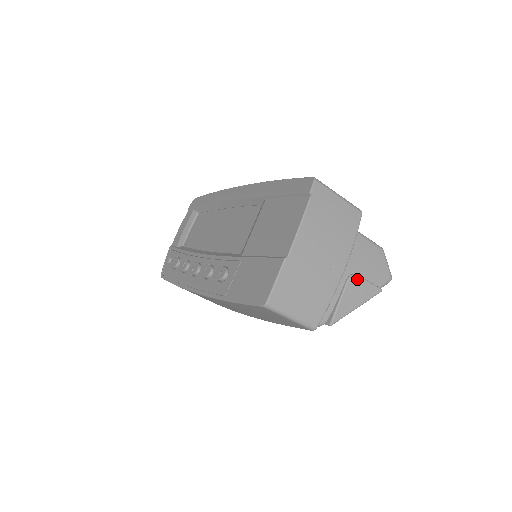
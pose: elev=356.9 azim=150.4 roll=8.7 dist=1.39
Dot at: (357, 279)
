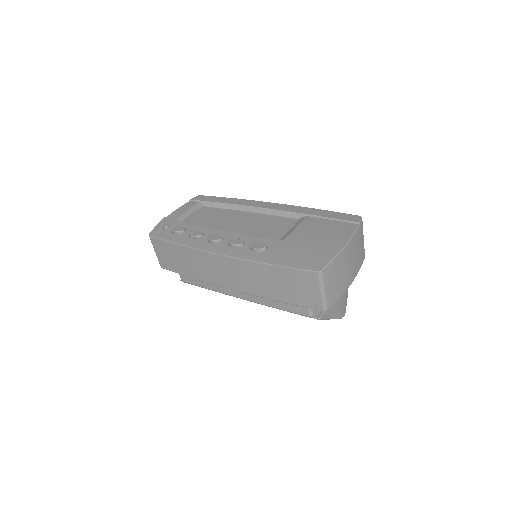
Dot at: (338, 300)
